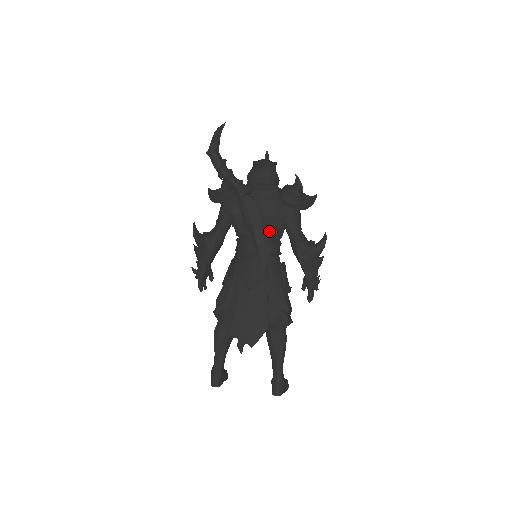
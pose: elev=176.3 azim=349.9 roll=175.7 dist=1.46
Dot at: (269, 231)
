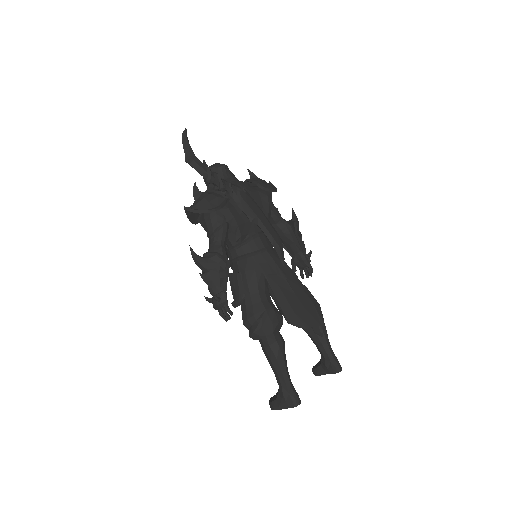
Dot at: occluded
